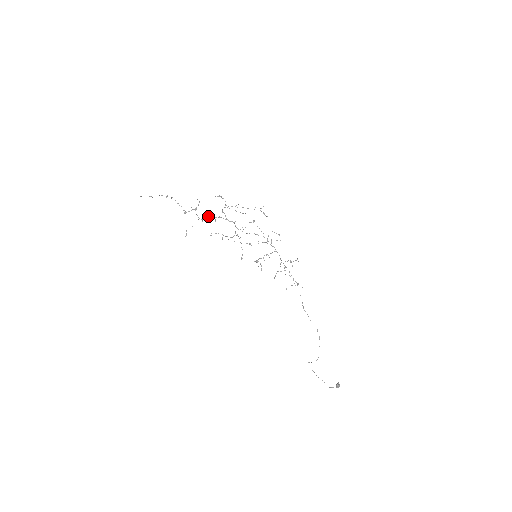
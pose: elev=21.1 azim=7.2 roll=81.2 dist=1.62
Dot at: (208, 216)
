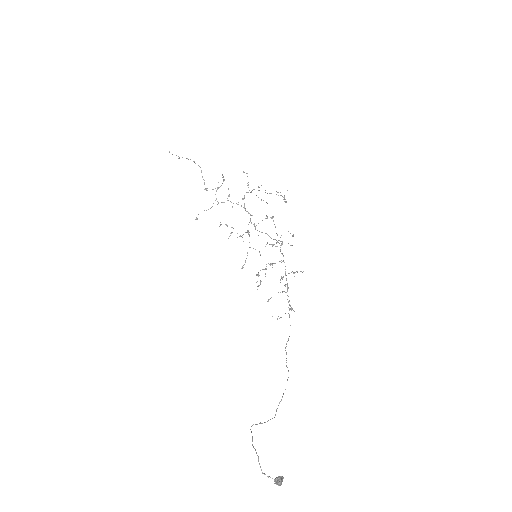
Dot at: (227, 200)
